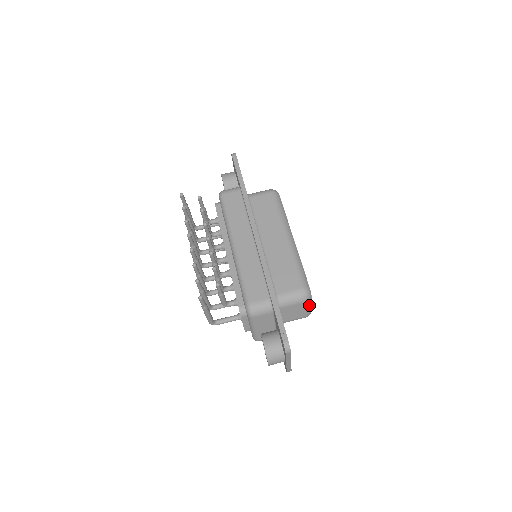
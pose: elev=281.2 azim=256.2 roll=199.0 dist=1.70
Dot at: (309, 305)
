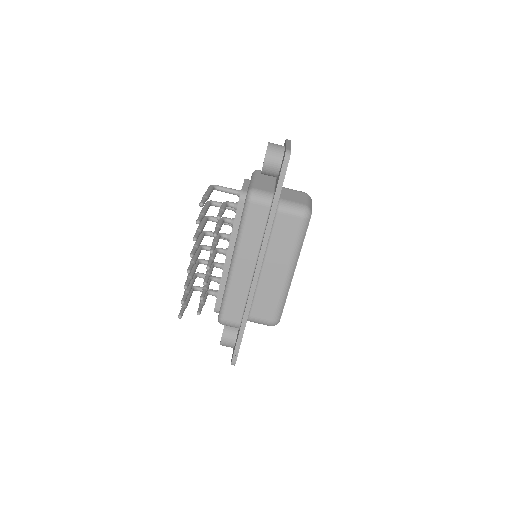
Dot at: occluded
